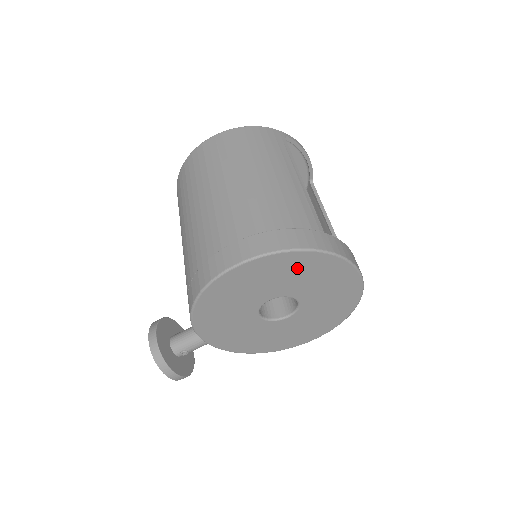
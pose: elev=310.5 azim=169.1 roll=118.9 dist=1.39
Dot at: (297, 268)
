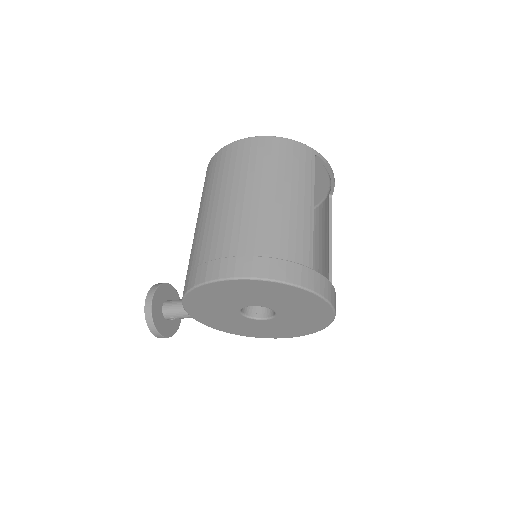
Dot at: (279, 293)
